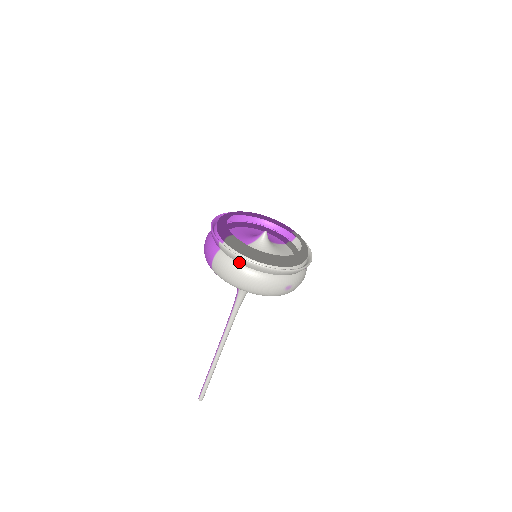
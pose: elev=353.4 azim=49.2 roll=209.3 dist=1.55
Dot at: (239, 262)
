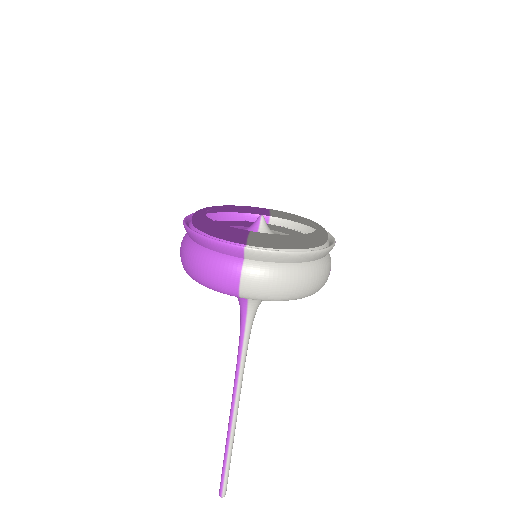
Dot at: (284, 261)
